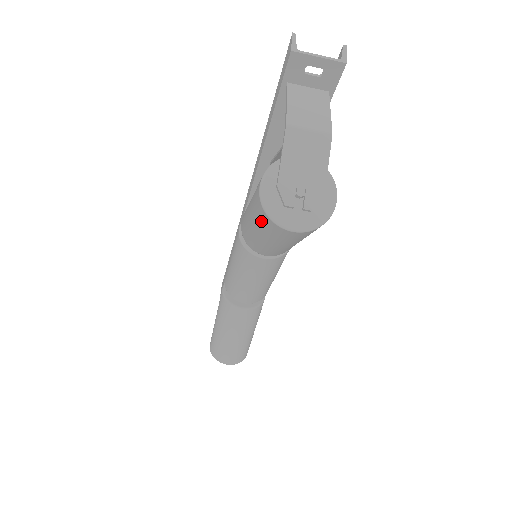
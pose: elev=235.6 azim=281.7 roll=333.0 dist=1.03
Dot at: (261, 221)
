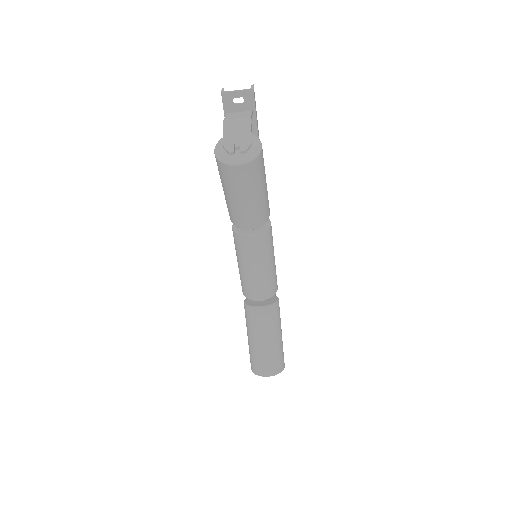
Dot at: (223, 176)
